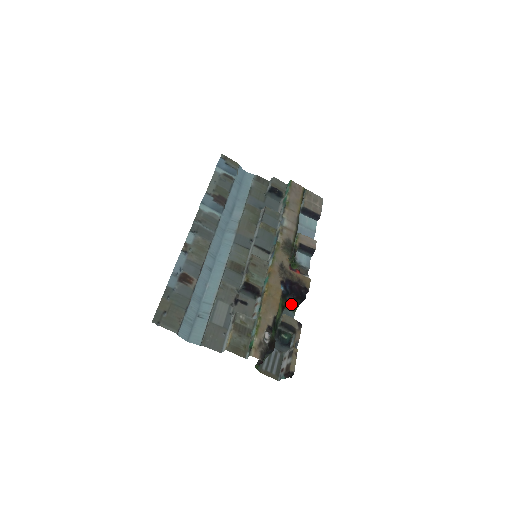
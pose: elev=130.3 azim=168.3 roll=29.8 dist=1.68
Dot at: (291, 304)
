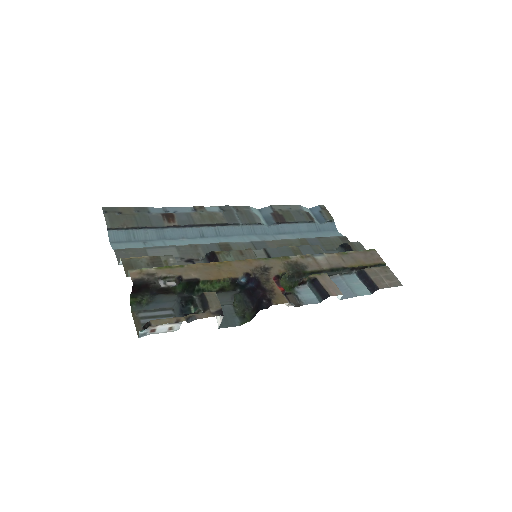
Dot at: (246, 314)
